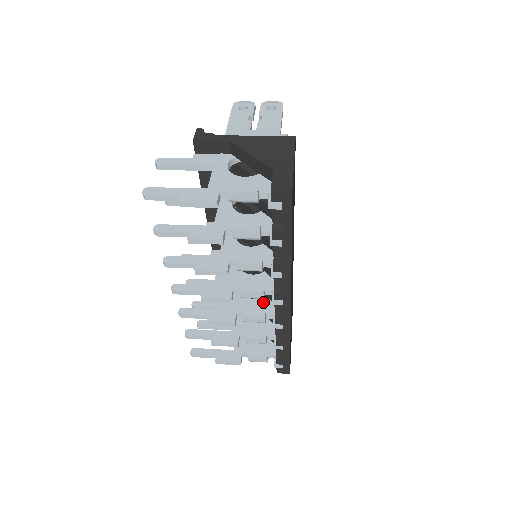
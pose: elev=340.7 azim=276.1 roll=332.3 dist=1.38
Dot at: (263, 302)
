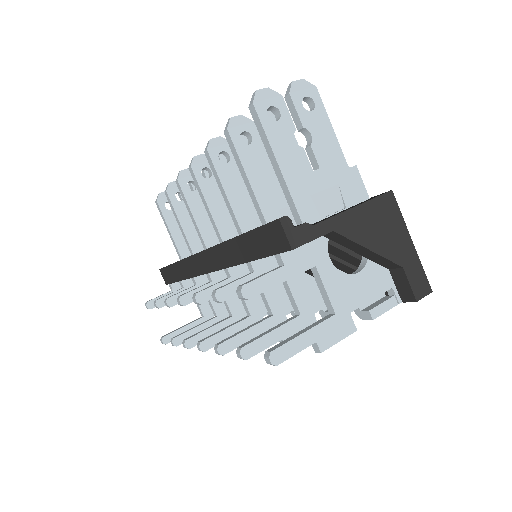
Dot at: occluded
